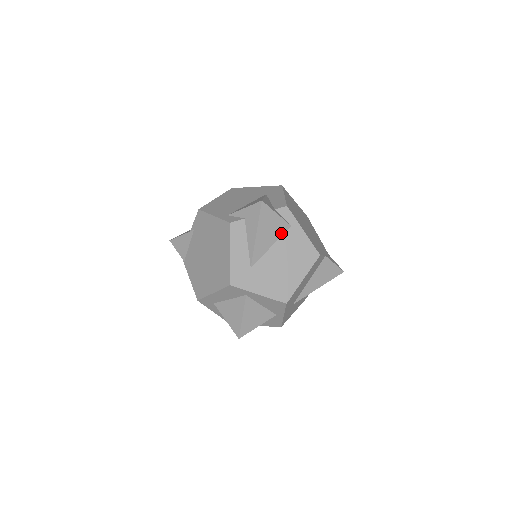
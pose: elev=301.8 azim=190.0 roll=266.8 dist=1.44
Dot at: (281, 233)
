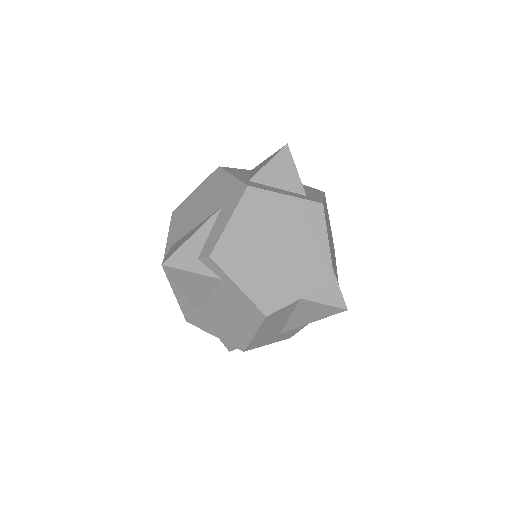
Dot at: (213, 286)
